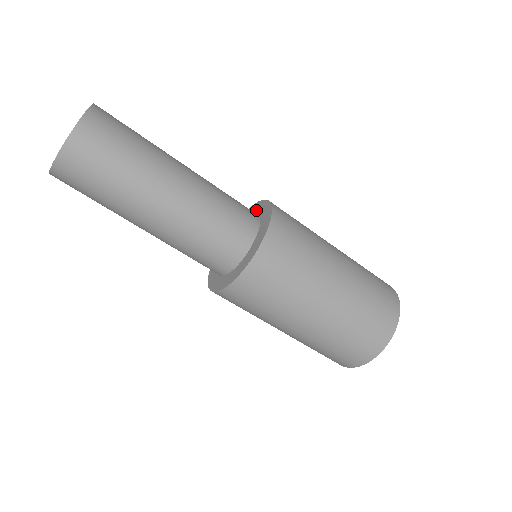
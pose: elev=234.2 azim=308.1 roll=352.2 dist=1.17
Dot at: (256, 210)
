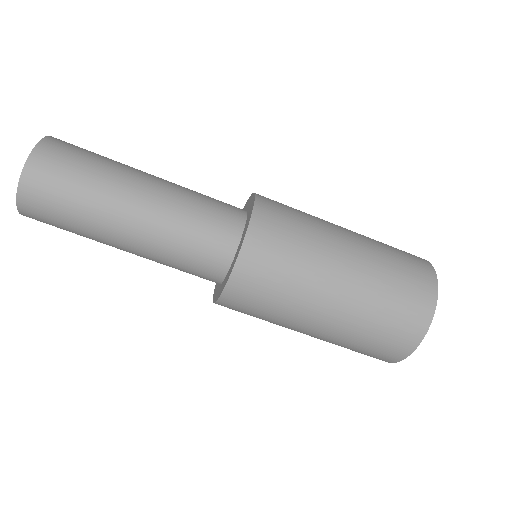
Dot at: (249, 210)
